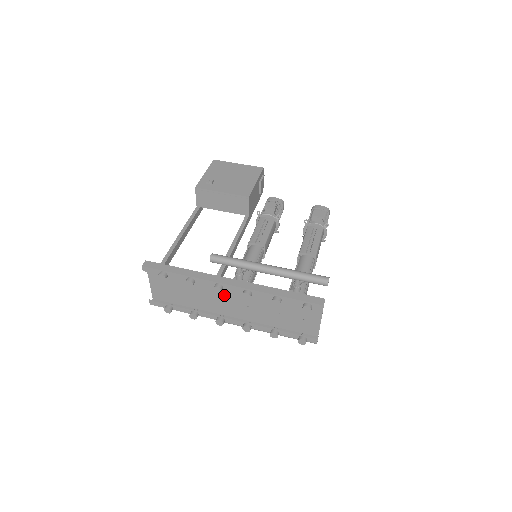
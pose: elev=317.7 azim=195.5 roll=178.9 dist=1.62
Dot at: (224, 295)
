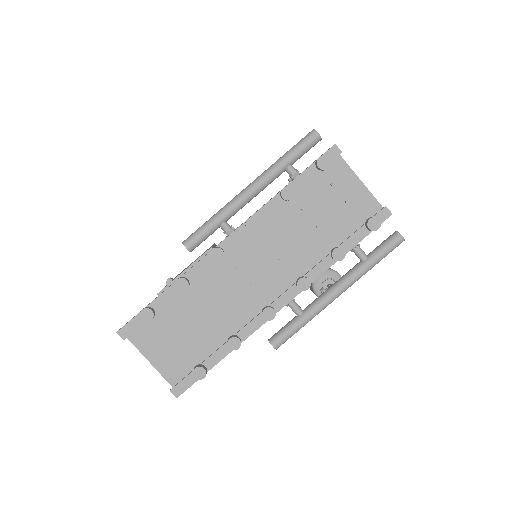
Dot at: (241, 276)
